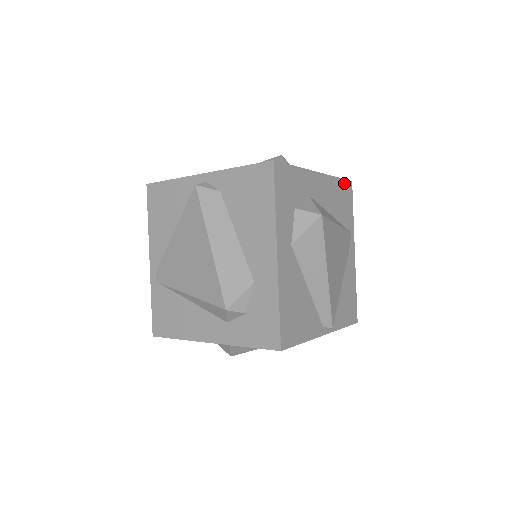
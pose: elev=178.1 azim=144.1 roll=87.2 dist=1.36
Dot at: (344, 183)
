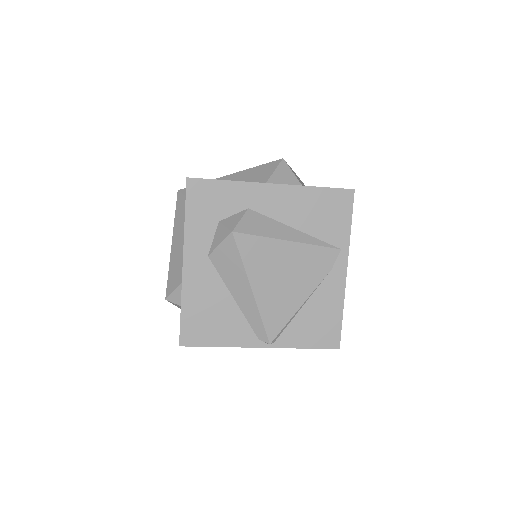
Dot at: (333, 192)
